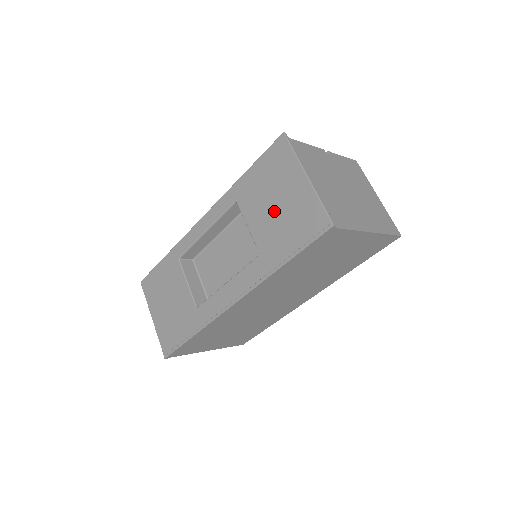
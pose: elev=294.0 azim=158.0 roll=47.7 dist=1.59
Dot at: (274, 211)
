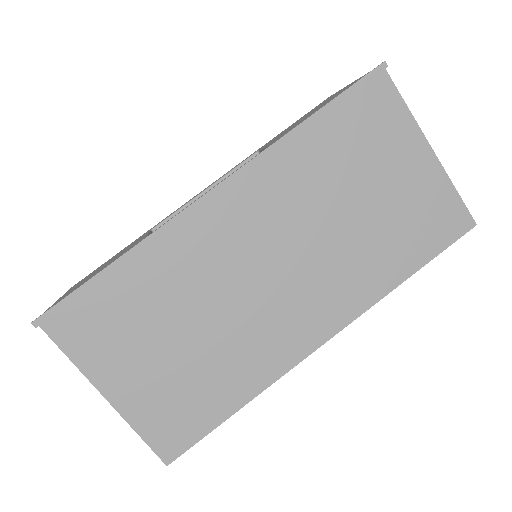
Dot at: (306, 116)
